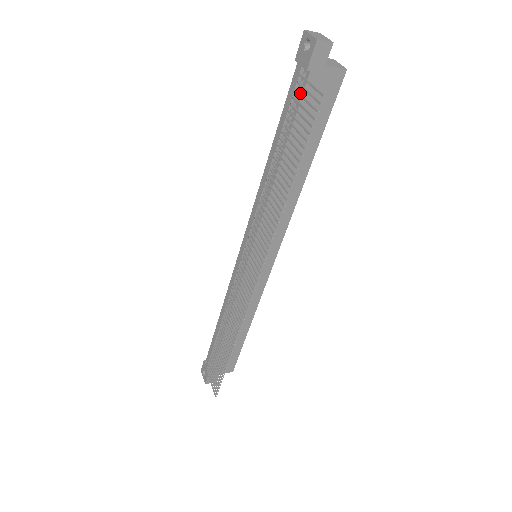
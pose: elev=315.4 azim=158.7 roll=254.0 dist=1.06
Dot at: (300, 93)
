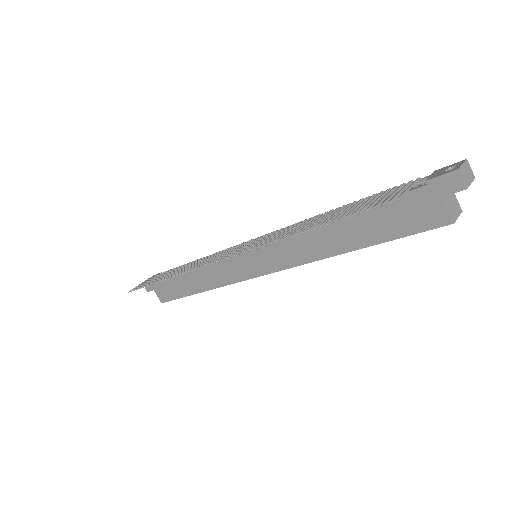
Dot at: (401, 187)
